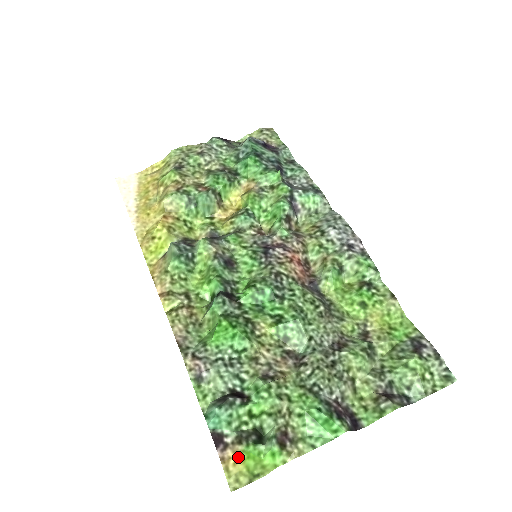
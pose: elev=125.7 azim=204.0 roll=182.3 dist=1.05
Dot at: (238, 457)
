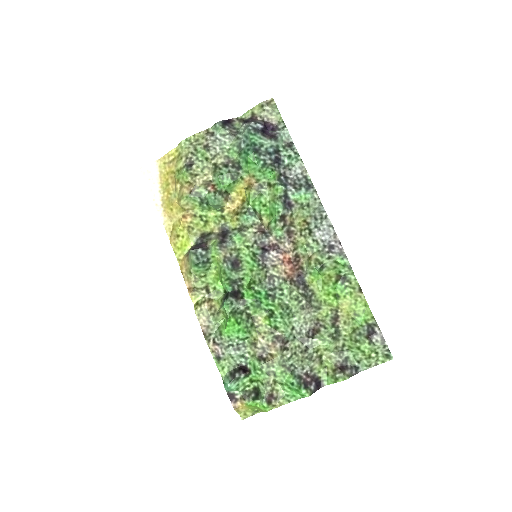
Dot at: (244, 406)
